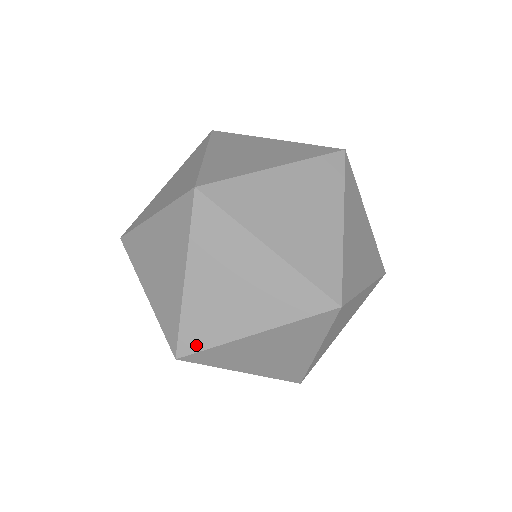
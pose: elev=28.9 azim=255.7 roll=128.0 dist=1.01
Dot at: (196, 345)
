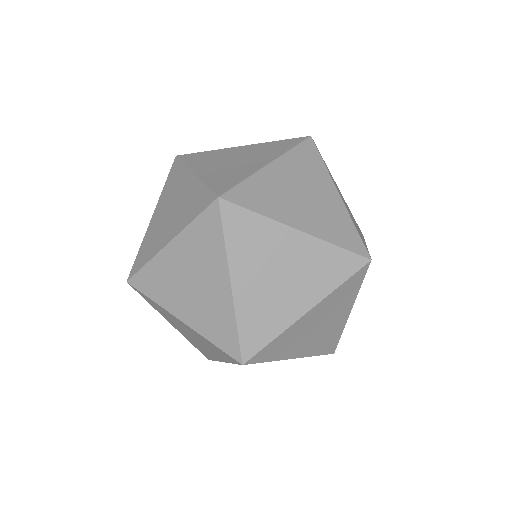
Dot at: (208, 357)
